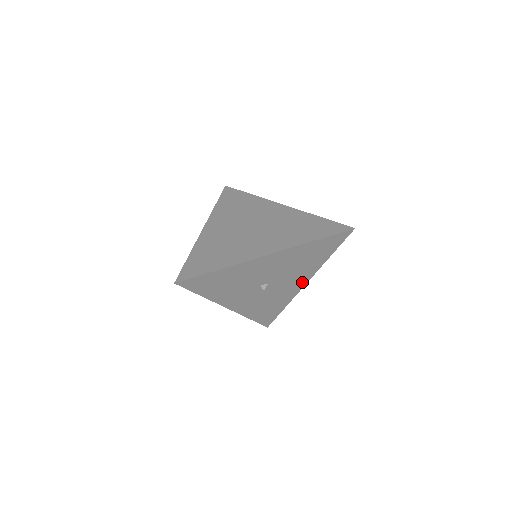
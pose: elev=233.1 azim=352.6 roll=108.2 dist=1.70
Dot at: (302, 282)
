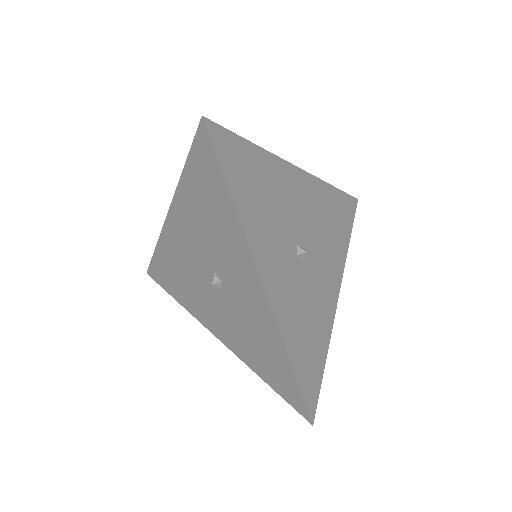
Dot at: (334, 286)
